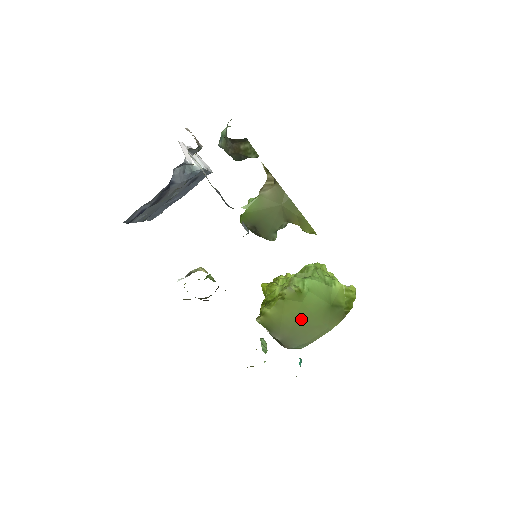
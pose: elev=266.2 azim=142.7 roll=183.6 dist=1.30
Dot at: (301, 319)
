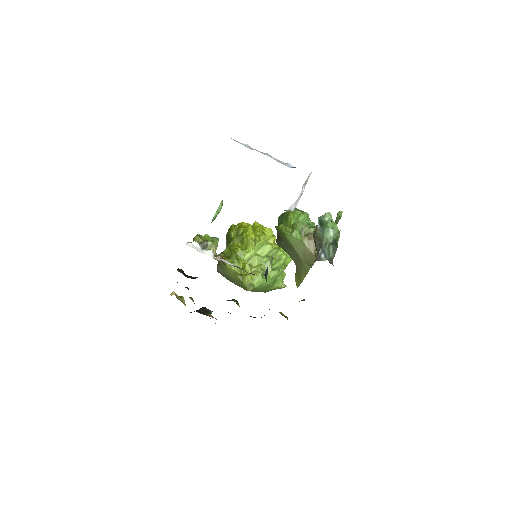
Dot at: (239, 284)
